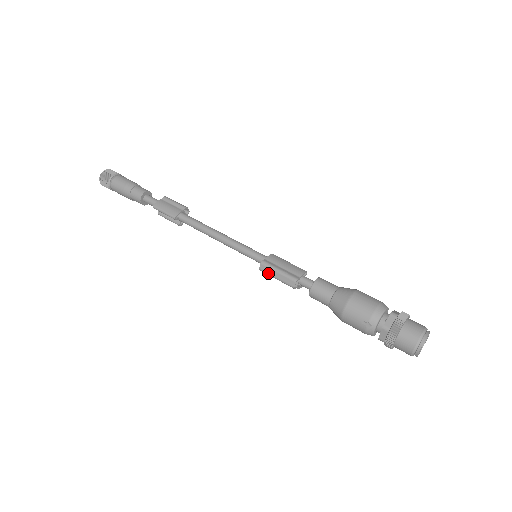
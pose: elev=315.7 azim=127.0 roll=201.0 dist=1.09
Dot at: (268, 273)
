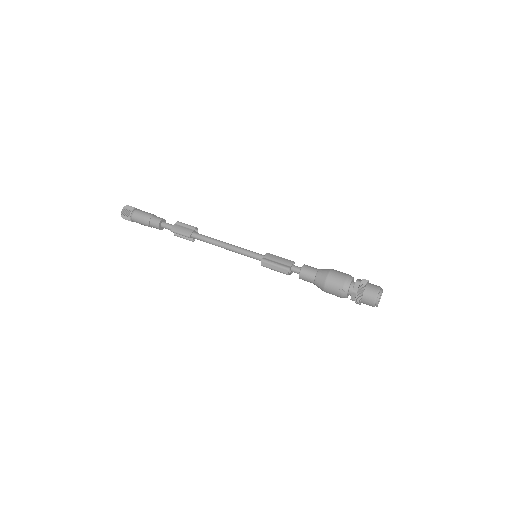
Dot at: (268, 267)
